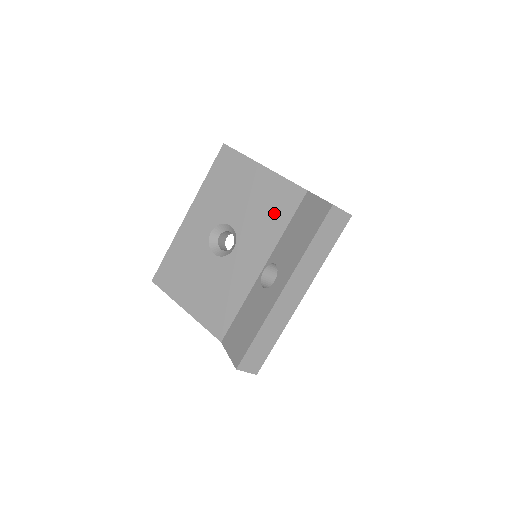
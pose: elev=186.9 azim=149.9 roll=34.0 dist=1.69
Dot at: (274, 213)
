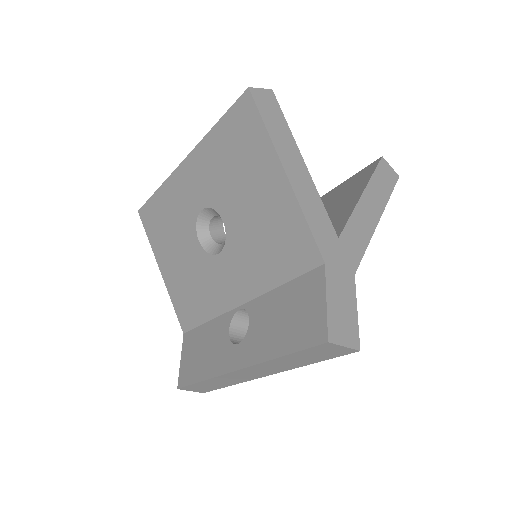
Dot at: (274, 254)
